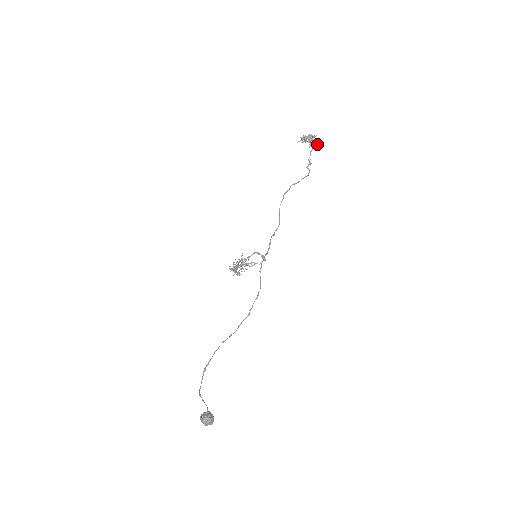
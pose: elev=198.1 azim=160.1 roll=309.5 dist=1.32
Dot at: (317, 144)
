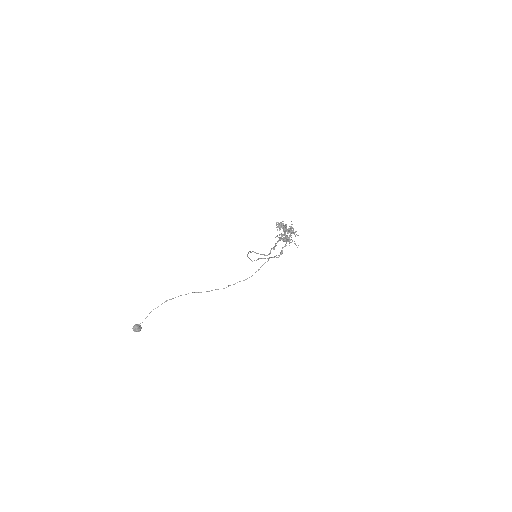
Dot at: (285, 240)
